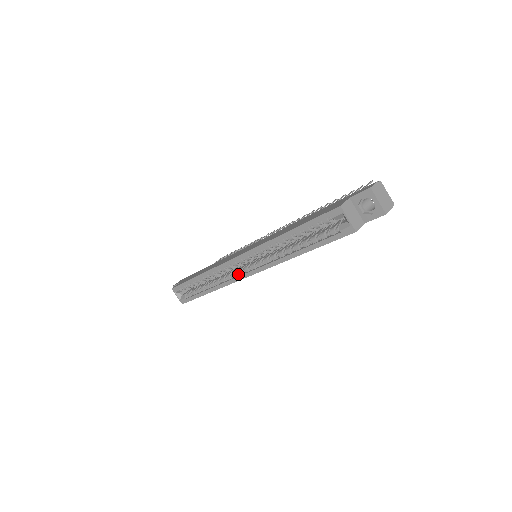
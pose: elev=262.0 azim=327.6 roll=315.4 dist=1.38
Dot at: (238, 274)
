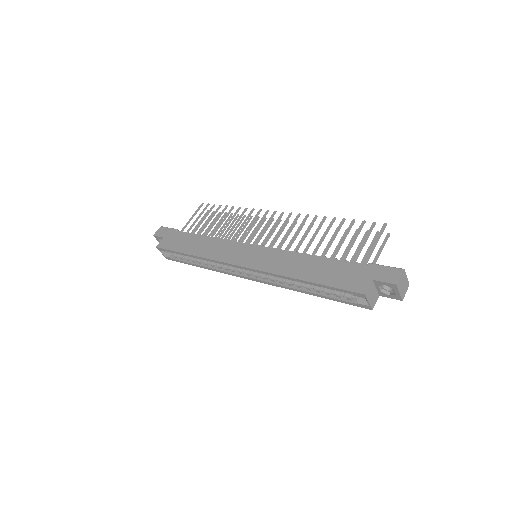
Dot at: (237, 271)
